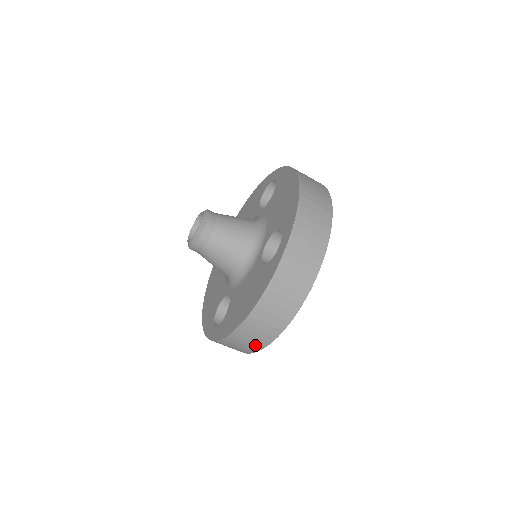
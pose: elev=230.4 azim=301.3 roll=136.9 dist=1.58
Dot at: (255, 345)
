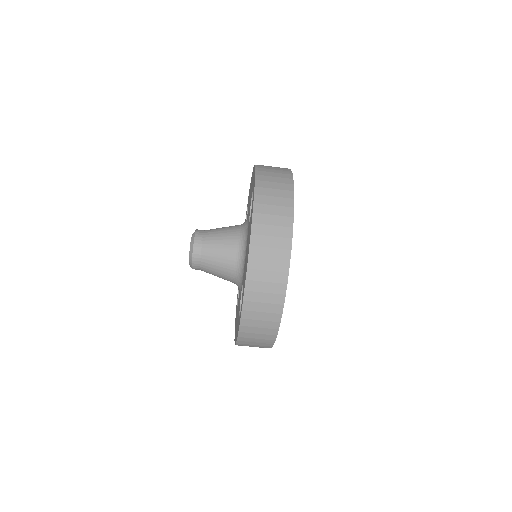
Dot at: occluded
